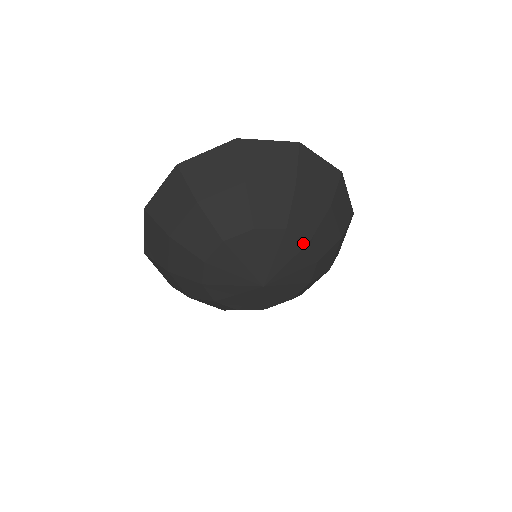
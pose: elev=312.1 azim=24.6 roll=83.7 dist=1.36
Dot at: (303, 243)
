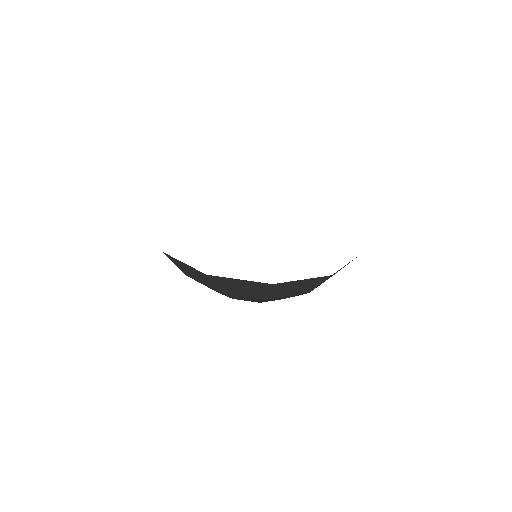
Dot at: occluded
